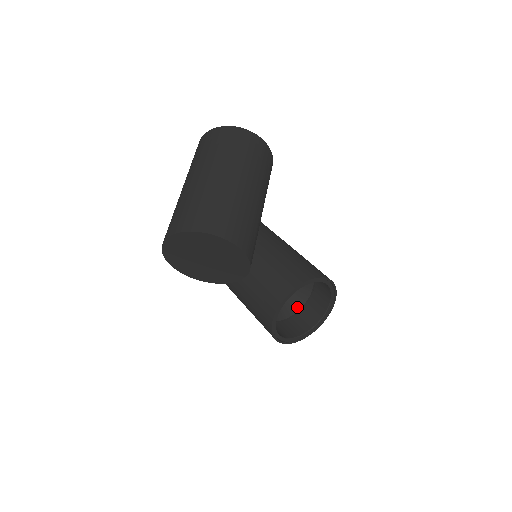
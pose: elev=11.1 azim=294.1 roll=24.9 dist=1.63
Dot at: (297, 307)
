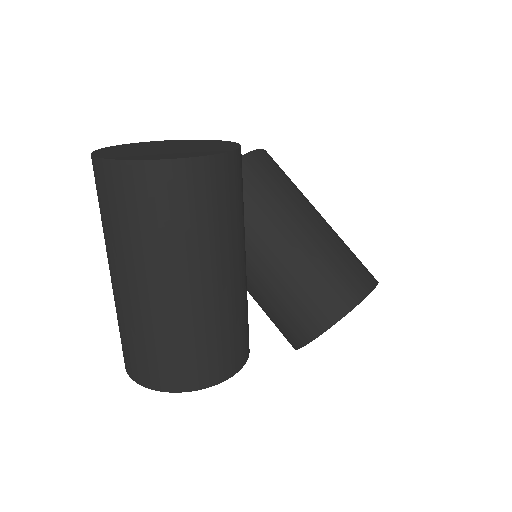
Dot at: occluded
